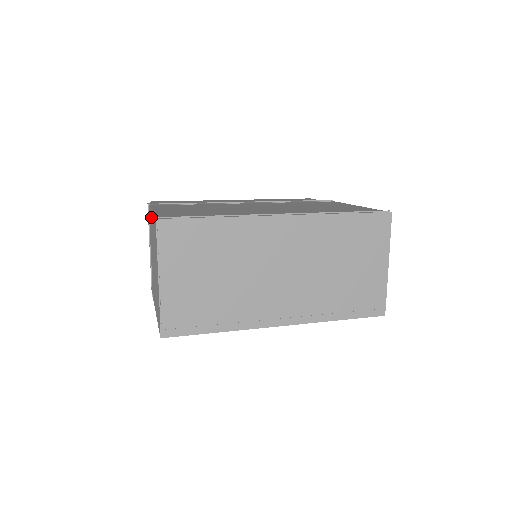
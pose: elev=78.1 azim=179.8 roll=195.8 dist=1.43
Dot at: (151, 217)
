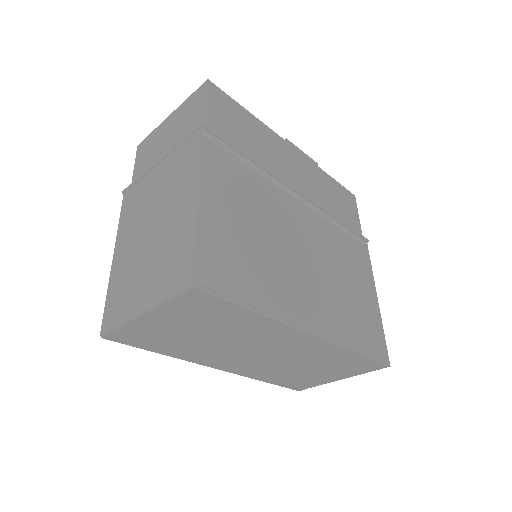
Dot at: (191, 190)
